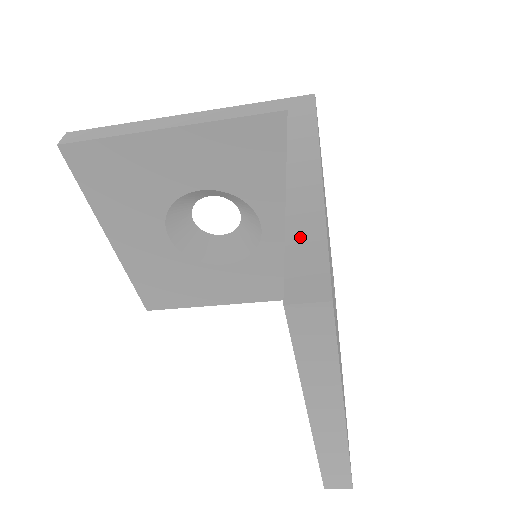
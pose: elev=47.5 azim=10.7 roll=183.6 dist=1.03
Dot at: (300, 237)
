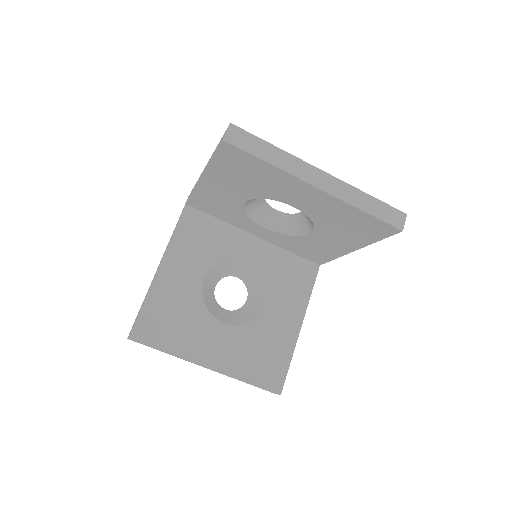
Dot at: (214, 153)
